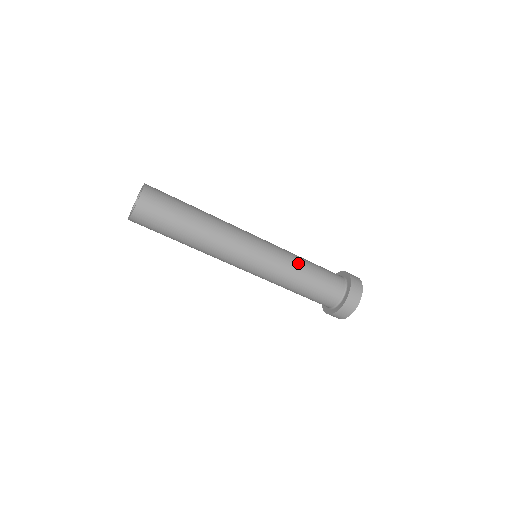
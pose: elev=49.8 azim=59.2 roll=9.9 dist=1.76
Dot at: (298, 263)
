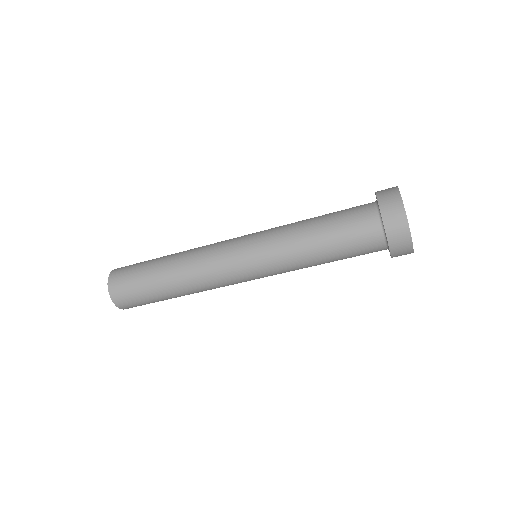
Dot at: (296, 228)
